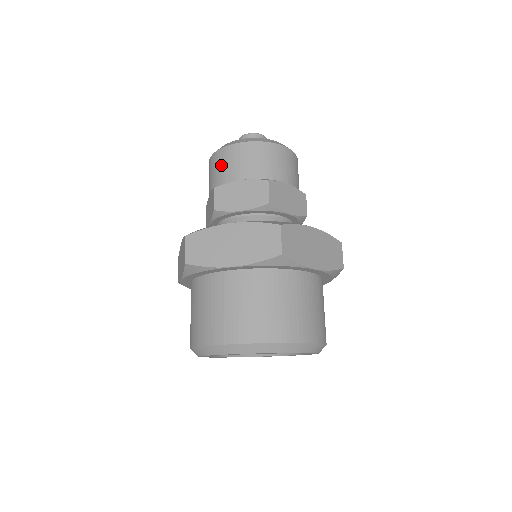
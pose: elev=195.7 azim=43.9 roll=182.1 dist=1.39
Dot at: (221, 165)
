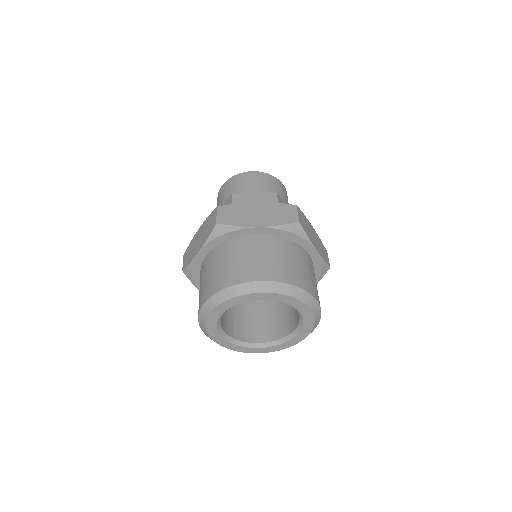
Dot at: (236, 183)
